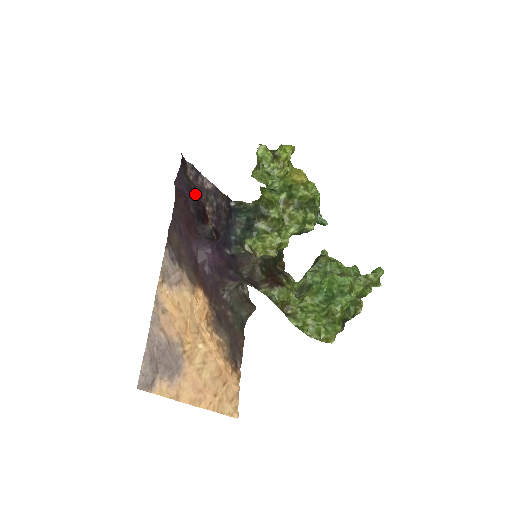
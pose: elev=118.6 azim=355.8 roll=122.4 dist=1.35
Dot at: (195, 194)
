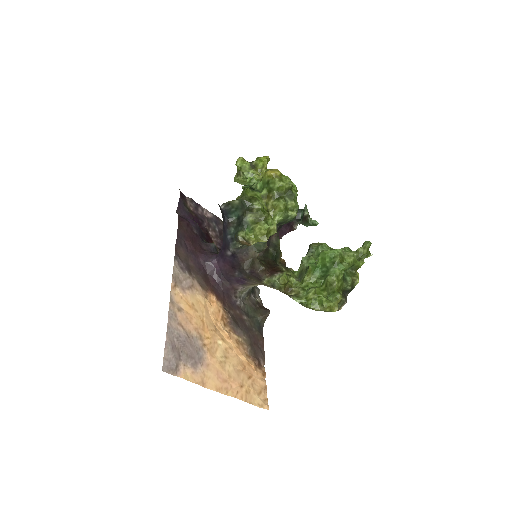
Dot at: (197, 221)
